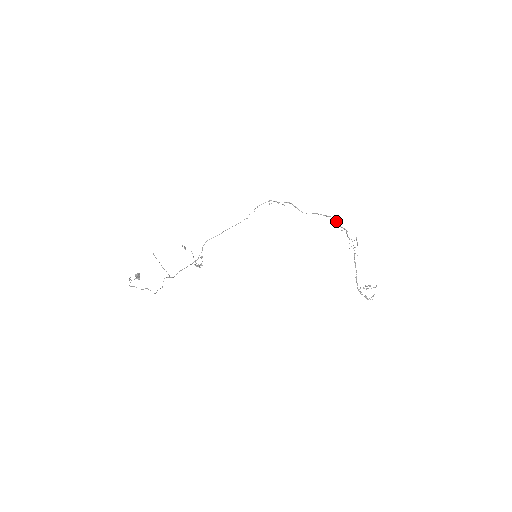
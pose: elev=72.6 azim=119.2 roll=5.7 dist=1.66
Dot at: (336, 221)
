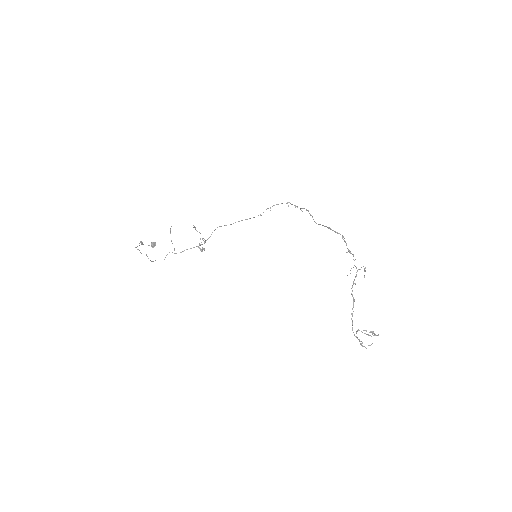
Dot at: (344, 240)
